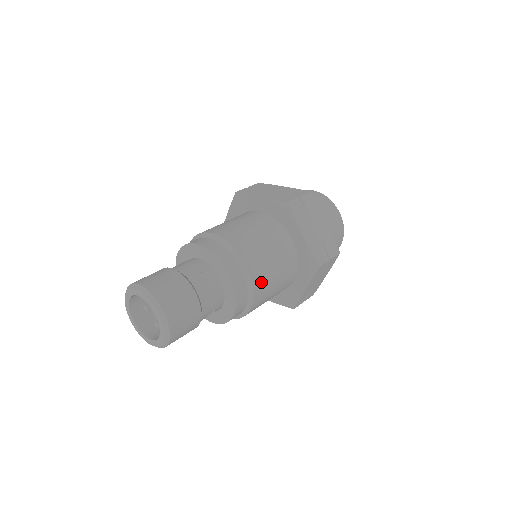
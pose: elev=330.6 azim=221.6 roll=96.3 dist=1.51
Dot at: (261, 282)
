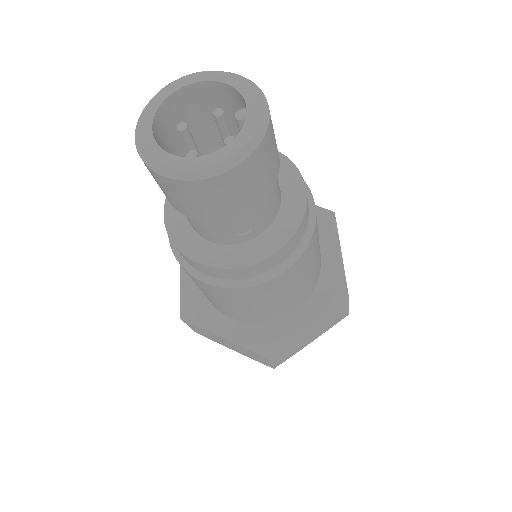
Dot at: (312, 247)
